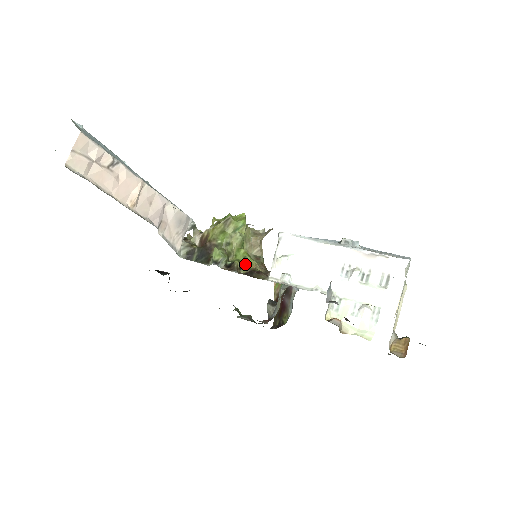
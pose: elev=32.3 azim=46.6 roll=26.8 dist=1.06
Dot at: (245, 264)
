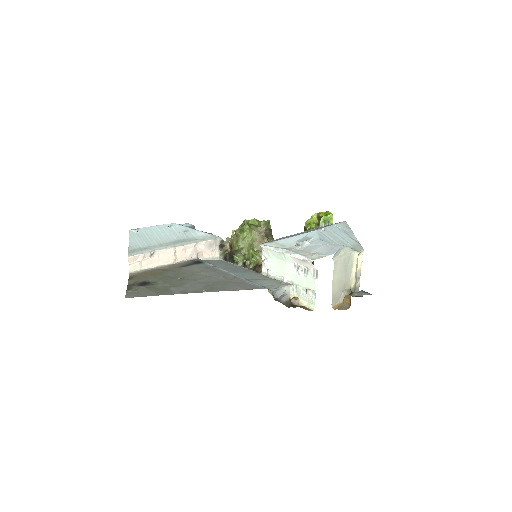
Dot at: (254, 259)
